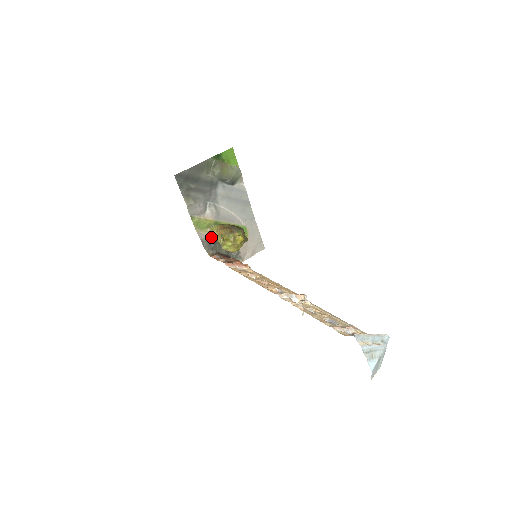
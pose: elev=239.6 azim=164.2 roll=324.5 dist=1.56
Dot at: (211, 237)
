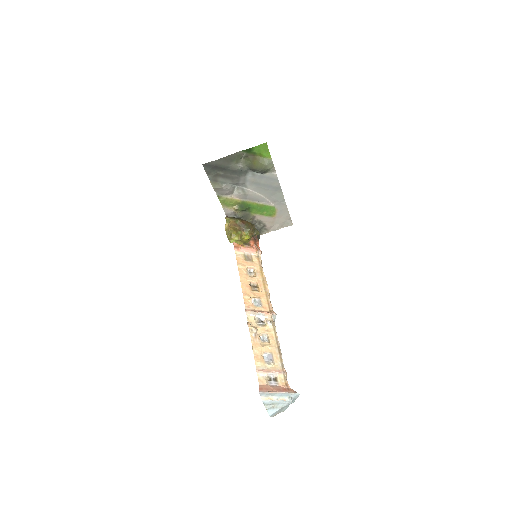
Dot at: (237, 213)
